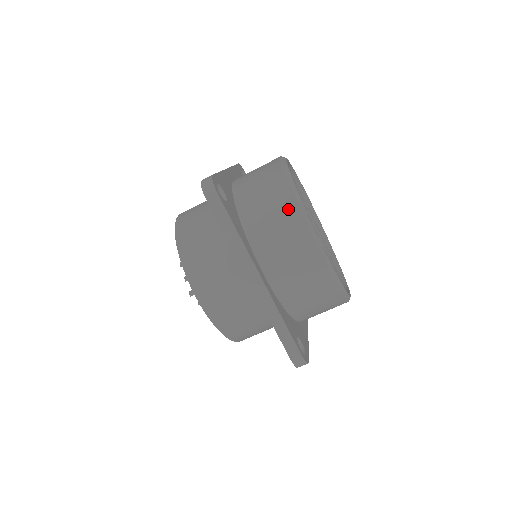
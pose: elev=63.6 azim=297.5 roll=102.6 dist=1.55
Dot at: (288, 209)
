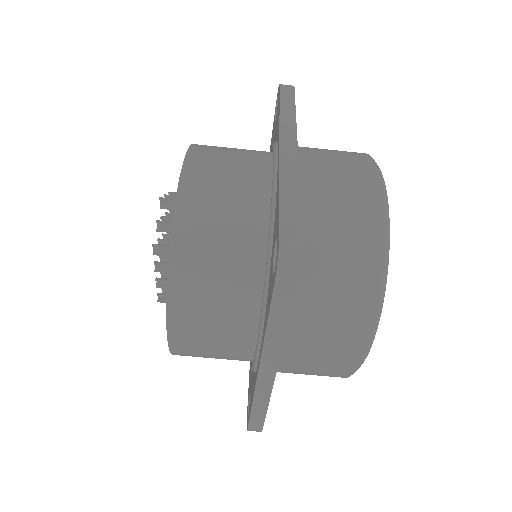
Dot at: (353, 152)
